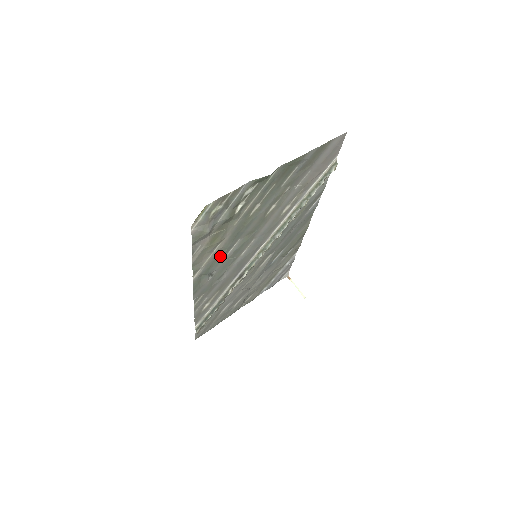
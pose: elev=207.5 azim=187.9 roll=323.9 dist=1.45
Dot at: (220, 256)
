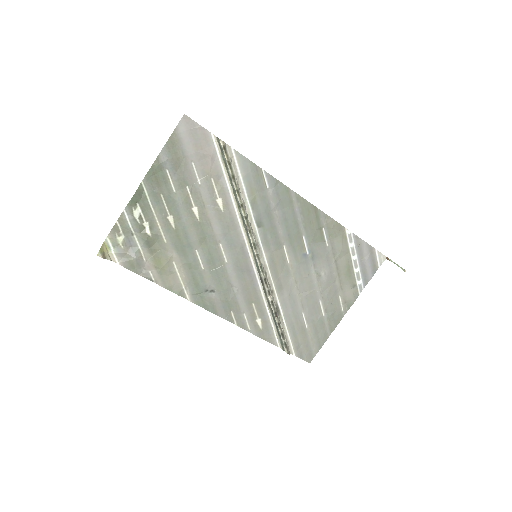
Dot at: (195, 272)
